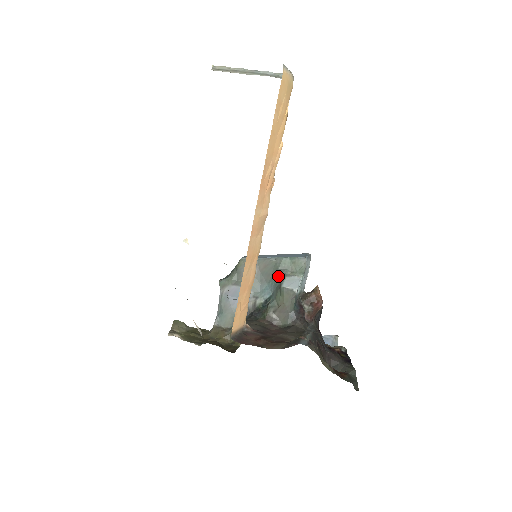
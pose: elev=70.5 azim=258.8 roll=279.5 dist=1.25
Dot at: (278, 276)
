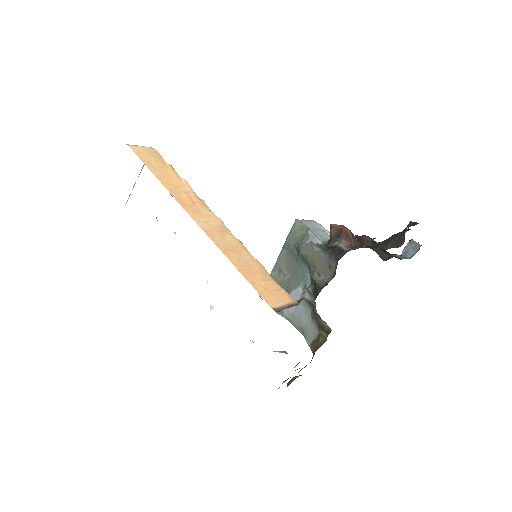
Dot at: (297, 253)
